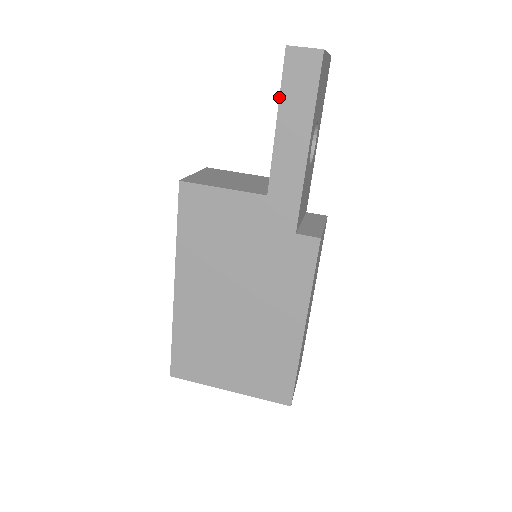
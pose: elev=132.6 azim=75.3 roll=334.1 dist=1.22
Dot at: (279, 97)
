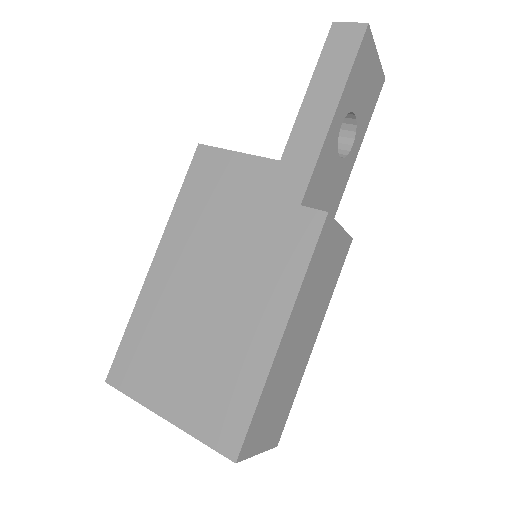
Dot at: (316, 65)
